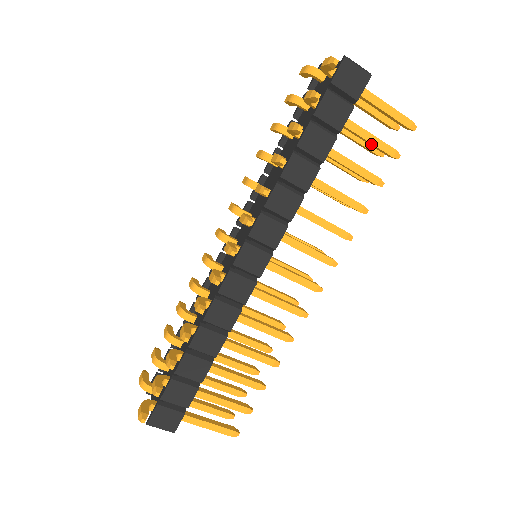
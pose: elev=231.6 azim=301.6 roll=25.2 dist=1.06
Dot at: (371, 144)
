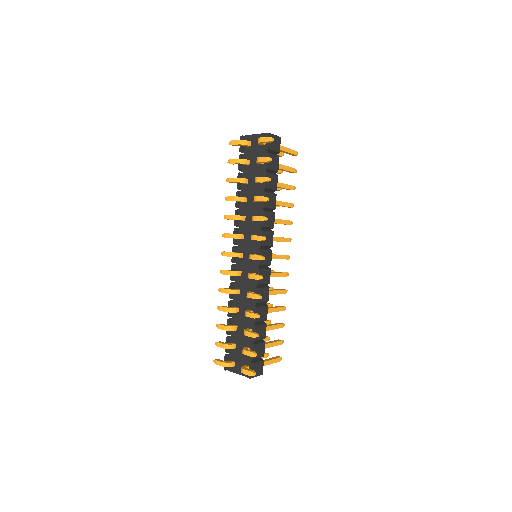
Dot at: occluded
